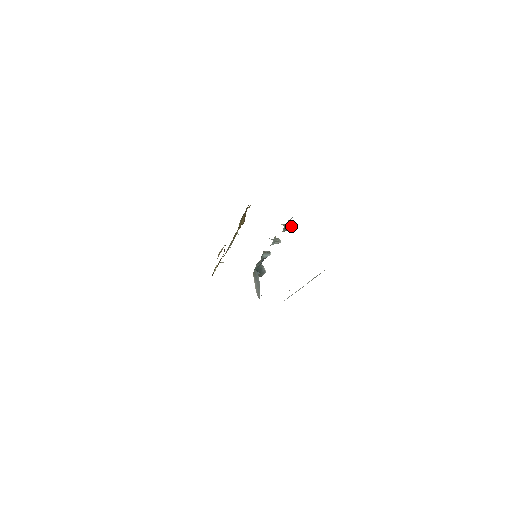
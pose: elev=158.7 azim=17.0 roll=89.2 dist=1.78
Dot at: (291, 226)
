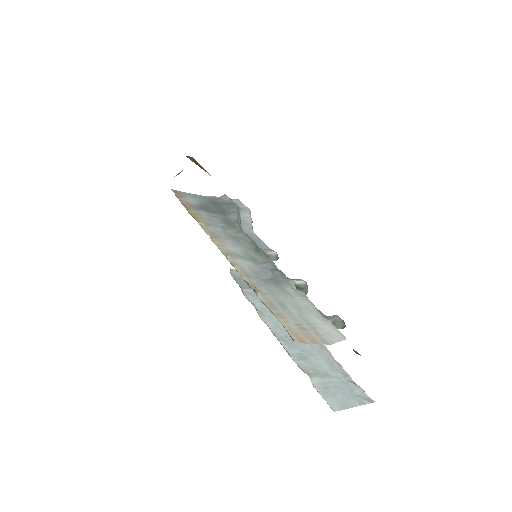
Dot at: (342, 328)
